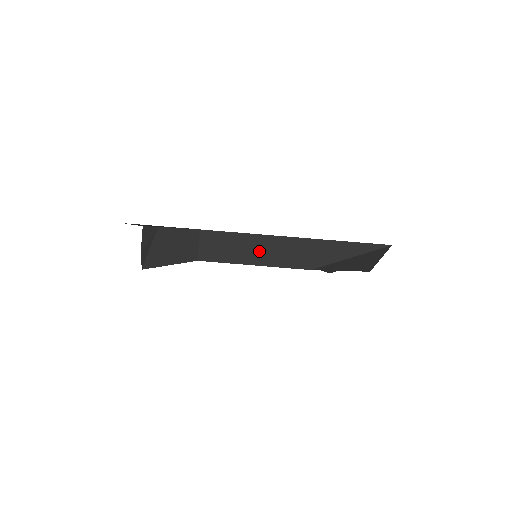
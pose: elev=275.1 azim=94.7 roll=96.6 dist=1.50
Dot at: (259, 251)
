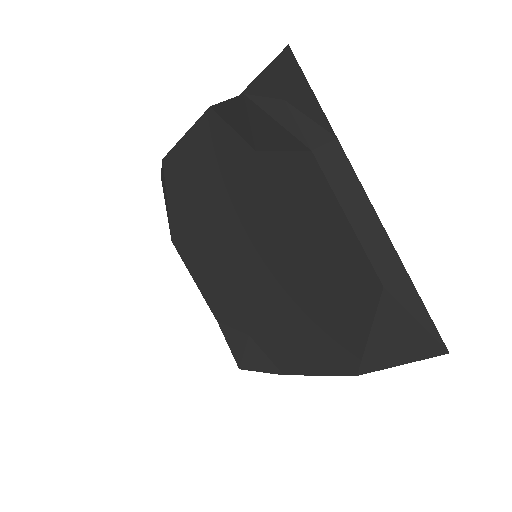
Dot at: (362, 216)
